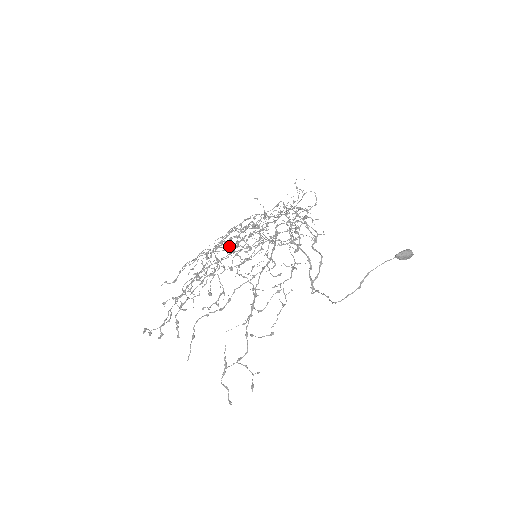
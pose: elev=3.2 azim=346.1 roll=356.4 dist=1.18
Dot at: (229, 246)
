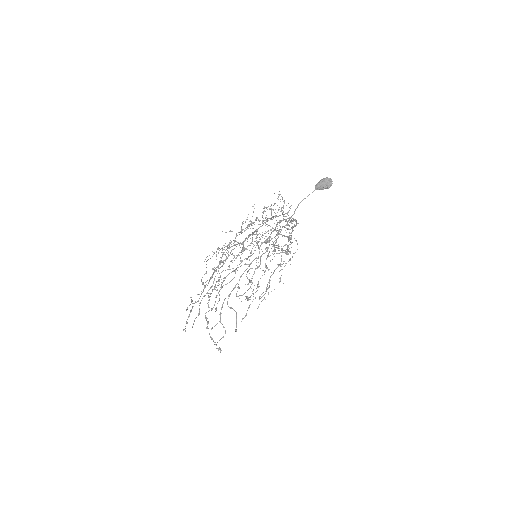
Dot at: occluded
